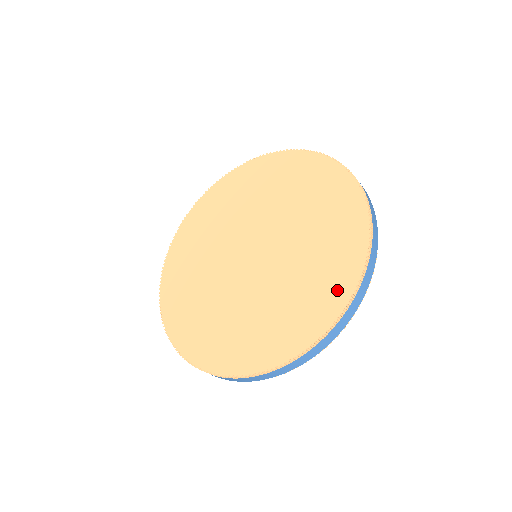
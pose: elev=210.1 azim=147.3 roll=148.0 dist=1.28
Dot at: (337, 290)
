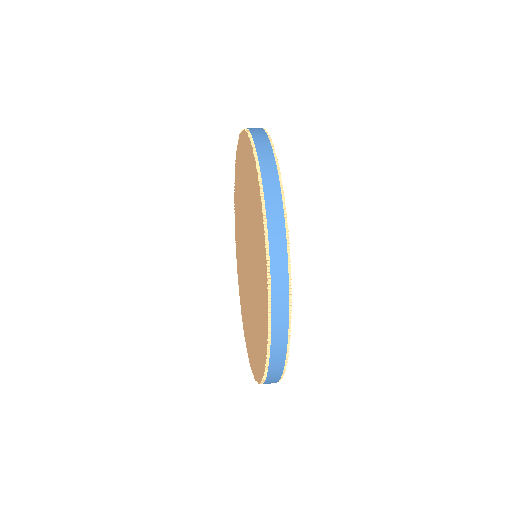
Dot at: (260, 361)
